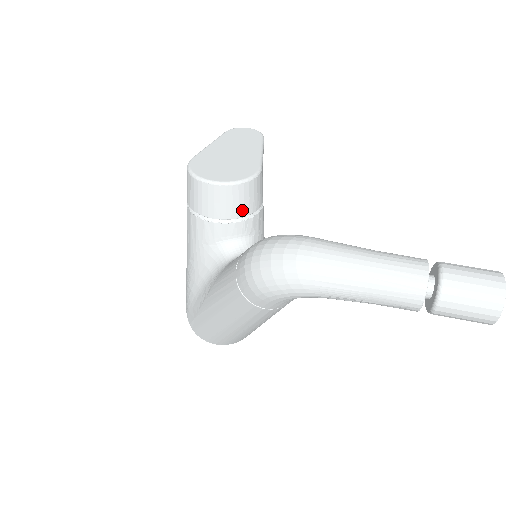
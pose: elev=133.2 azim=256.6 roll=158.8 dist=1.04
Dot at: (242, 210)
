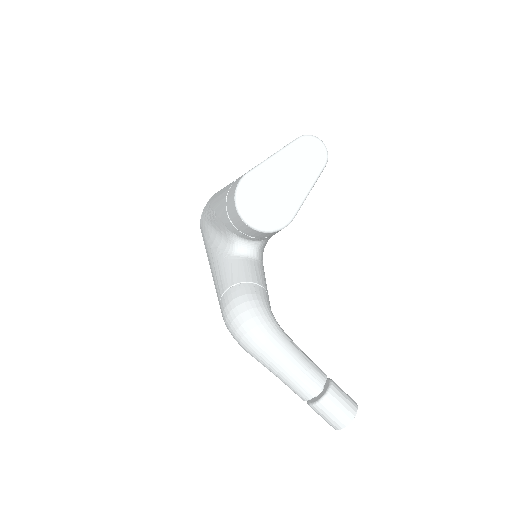
Dot at: (260, 236)
